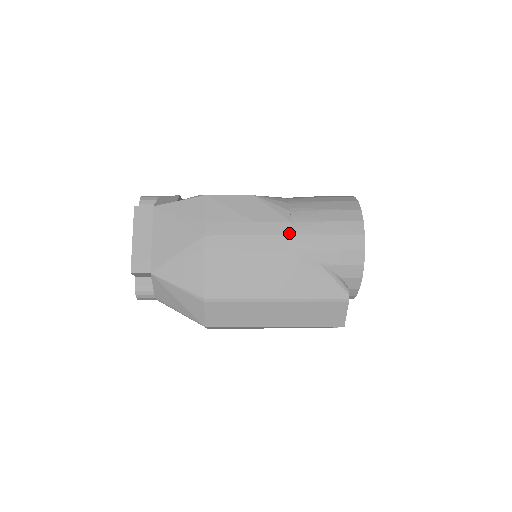
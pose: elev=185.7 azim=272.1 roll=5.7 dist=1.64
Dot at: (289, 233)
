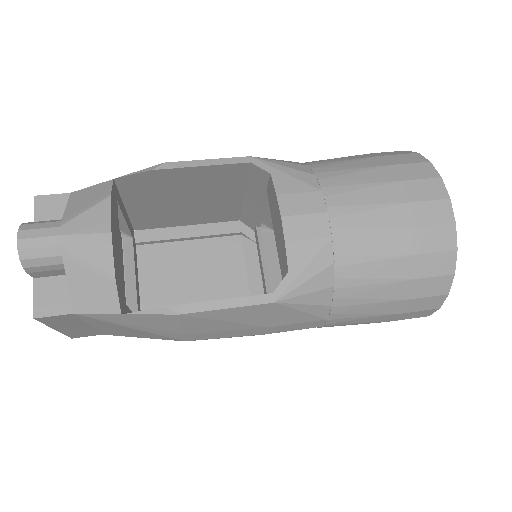
Dot at: (319, 326)
